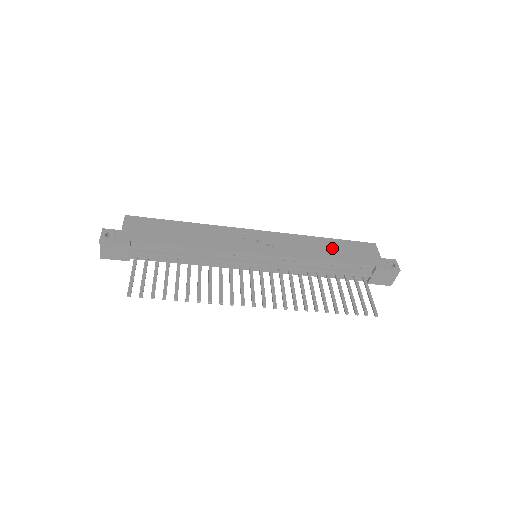
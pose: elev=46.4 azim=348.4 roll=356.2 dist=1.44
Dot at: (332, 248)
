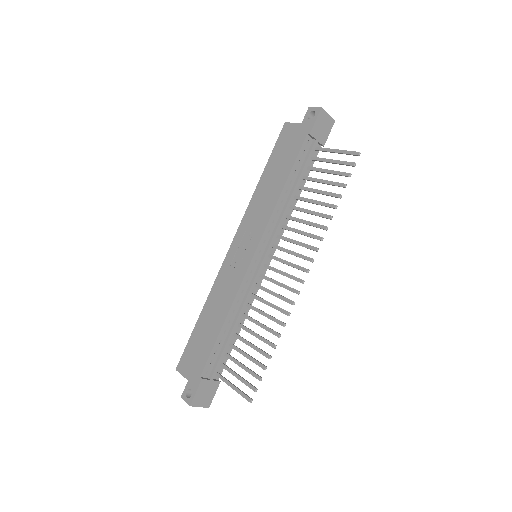
Dot at: (274, 174)
